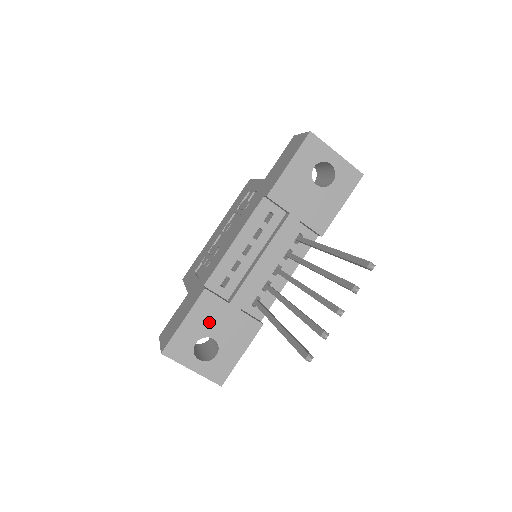
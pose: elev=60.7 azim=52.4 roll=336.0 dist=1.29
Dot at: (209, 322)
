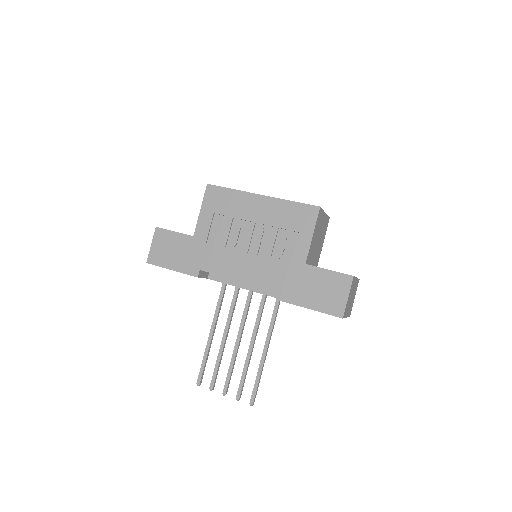
Dot at: occluded
